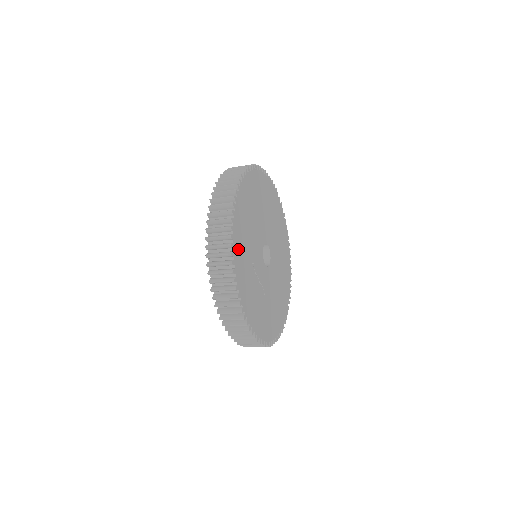
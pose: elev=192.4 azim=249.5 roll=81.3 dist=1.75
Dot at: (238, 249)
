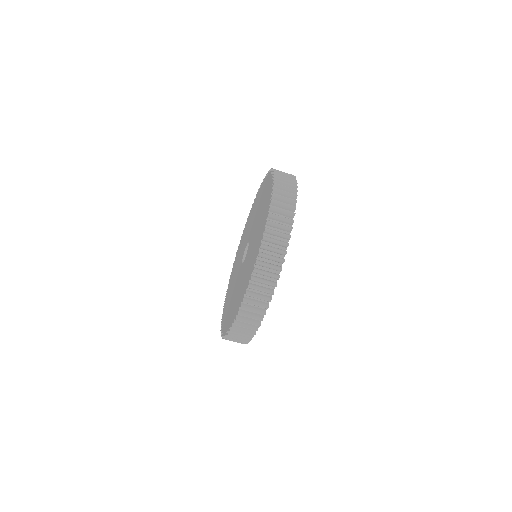
Dot at: occluded
